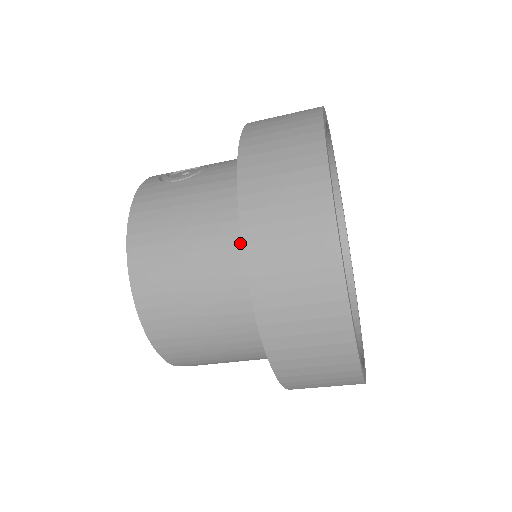
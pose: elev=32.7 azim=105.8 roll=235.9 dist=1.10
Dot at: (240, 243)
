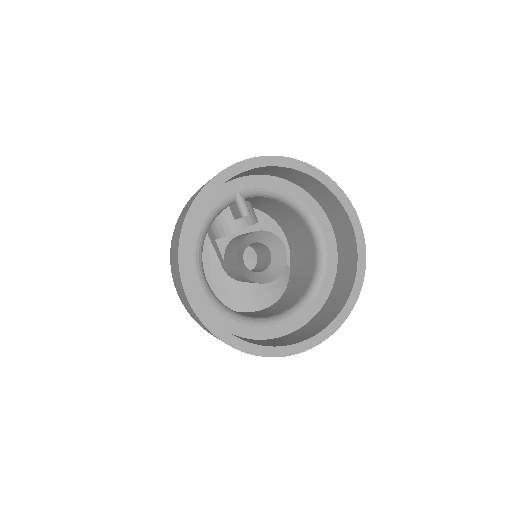
Dot at: occluded
